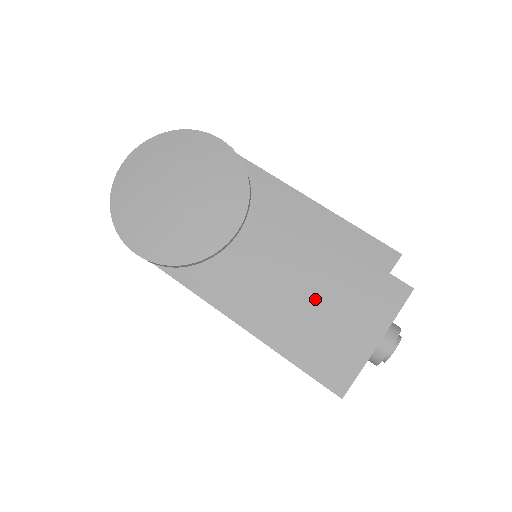
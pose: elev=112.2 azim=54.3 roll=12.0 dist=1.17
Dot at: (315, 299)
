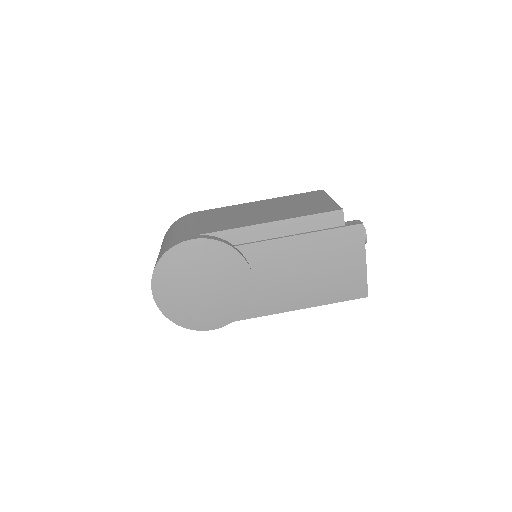
Dot at: (320, 270)
